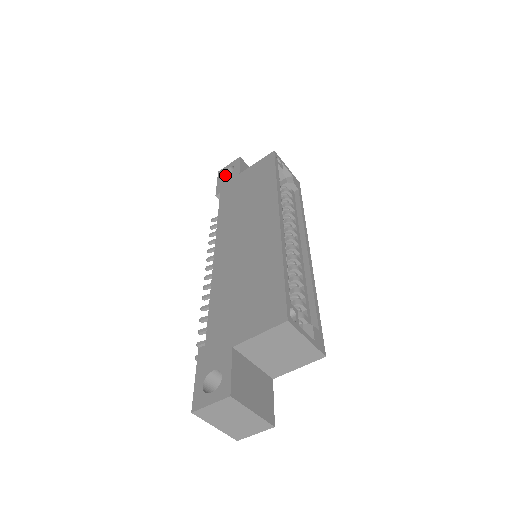
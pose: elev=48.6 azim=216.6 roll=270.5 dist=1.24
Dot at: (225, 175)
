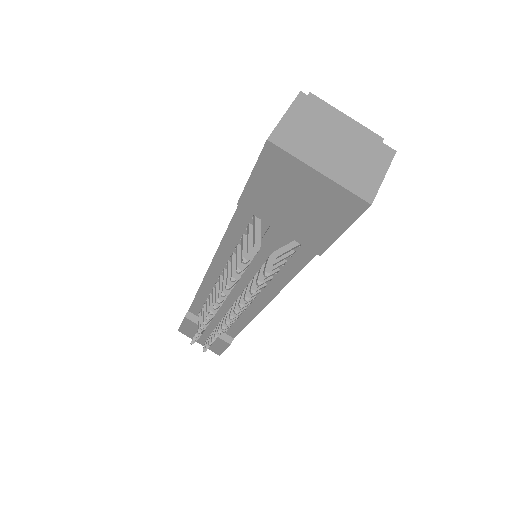
Dot at: occluded
